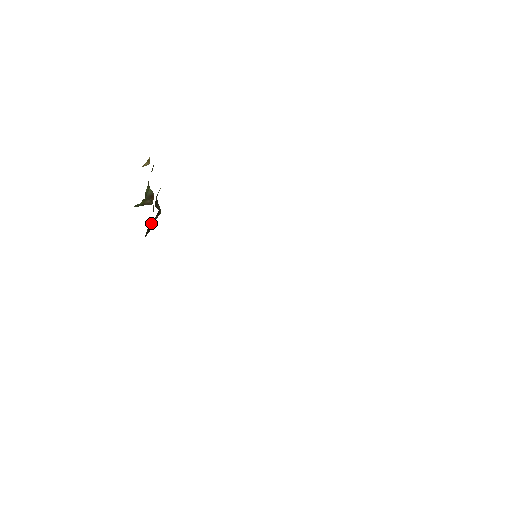
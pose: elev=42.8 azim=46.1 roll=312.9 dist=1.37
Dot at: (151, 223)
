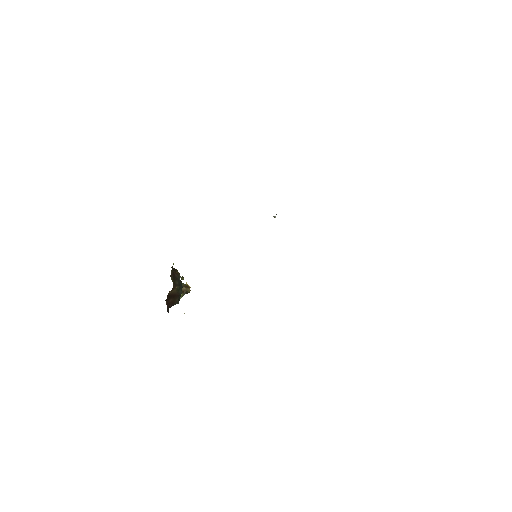
Dot at: (172, 276)
